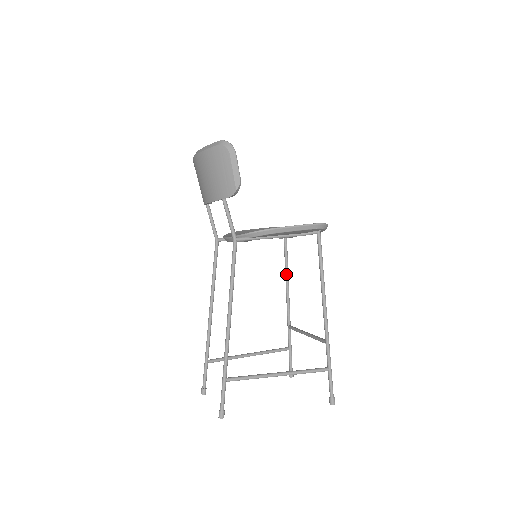
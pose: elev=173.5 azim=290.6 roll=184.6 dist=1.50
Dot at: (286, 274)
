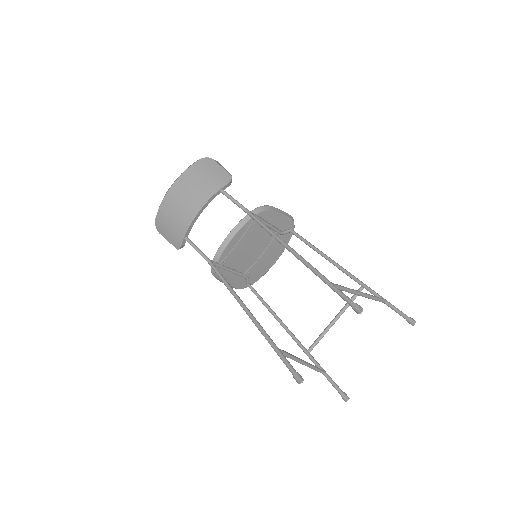
Dot at: (272, 311)
